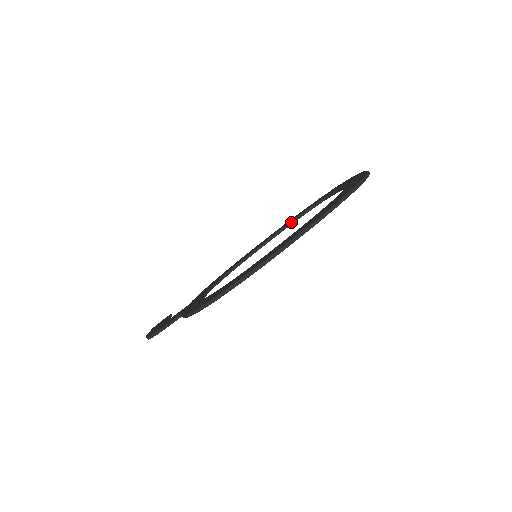
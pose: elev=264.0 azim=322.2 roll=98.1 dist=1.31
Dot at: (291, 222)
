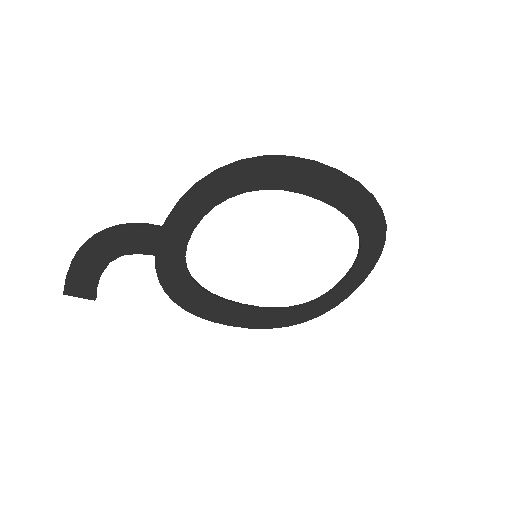
Dot at: (276, 308)
